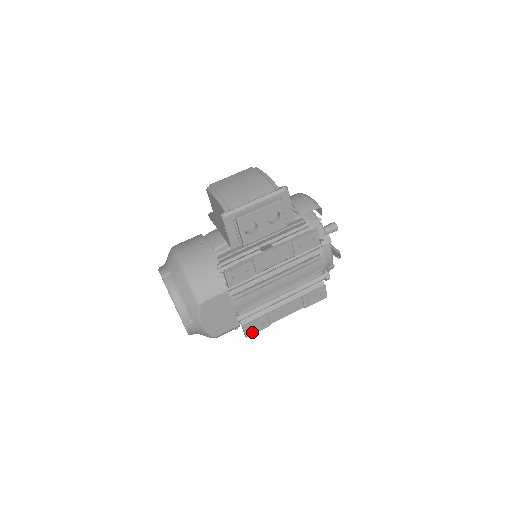
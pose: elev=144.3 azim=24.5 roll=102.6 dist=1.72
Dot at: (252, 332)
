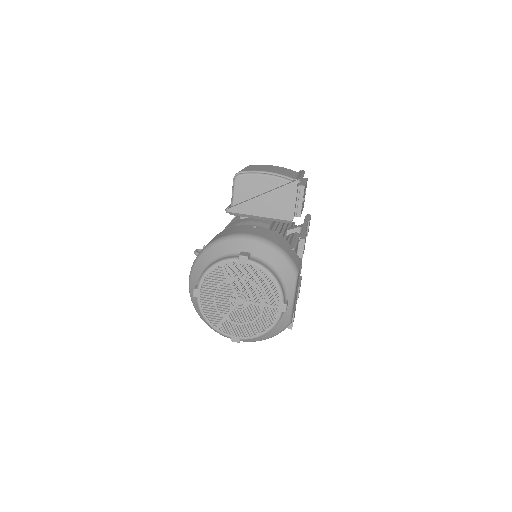
Dot at: occluded
